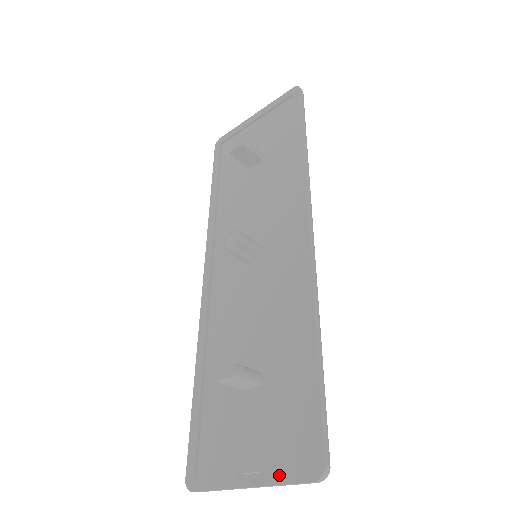
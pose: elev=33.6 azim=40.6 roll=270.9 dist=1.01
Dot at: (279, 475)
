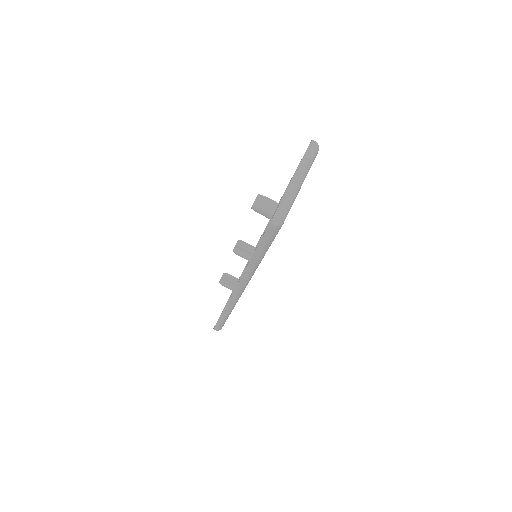
Dot at: occluded
